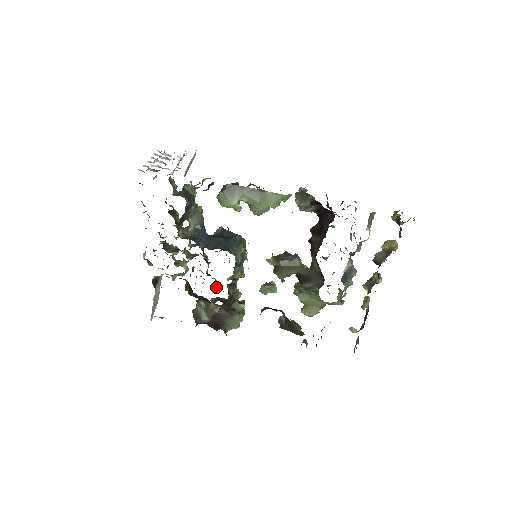
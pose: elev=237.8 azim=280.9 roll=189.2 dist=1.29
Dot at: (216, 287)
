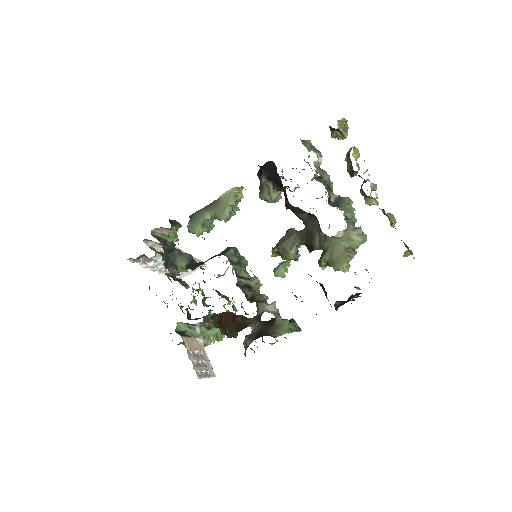
Dot at: (248, 314)
